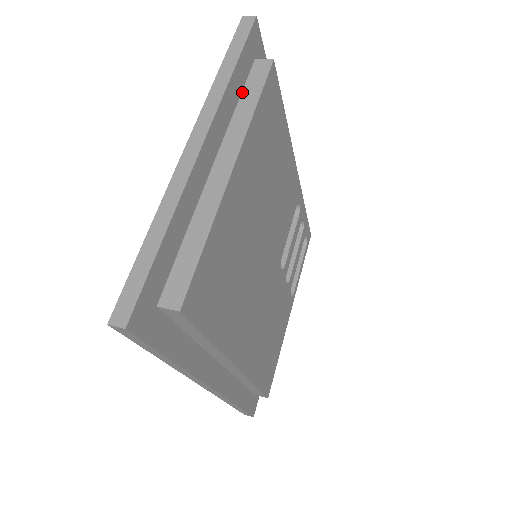
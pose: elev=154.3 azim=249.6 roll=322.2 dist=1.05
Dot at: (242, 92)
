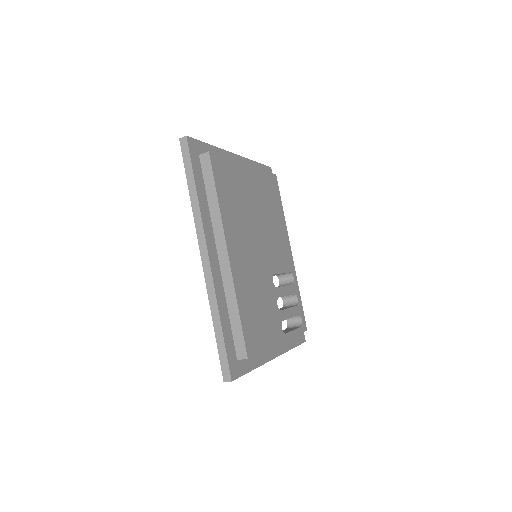
Dot at: occluded
